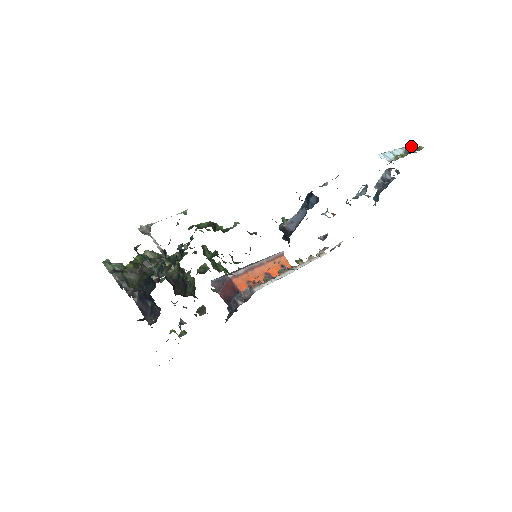
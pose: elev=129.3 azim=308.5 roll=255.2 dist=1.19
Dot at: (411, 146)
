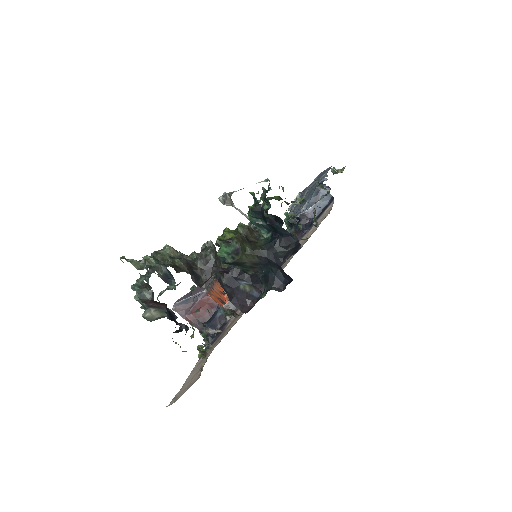
Dot at: (334, 168)
